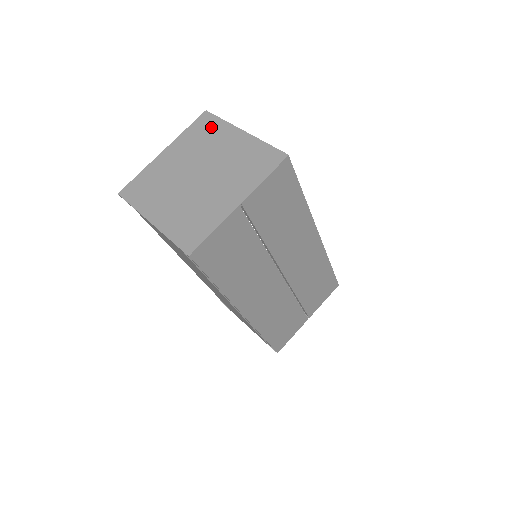
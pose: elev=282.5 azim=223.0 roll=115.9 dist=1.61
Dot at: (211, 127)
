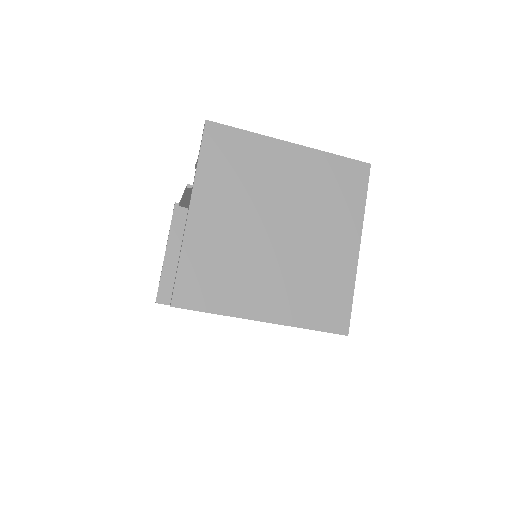
Dot at: (239, 148)
